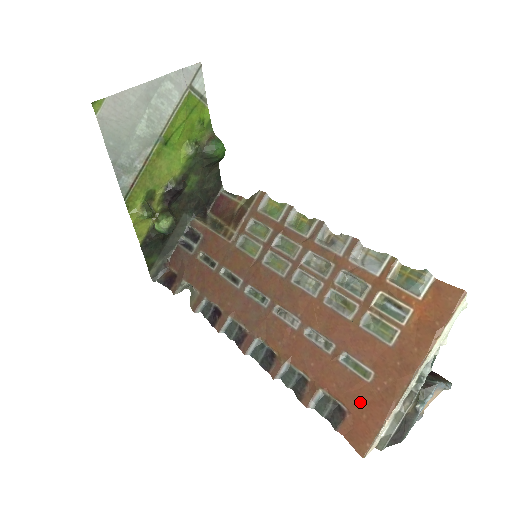
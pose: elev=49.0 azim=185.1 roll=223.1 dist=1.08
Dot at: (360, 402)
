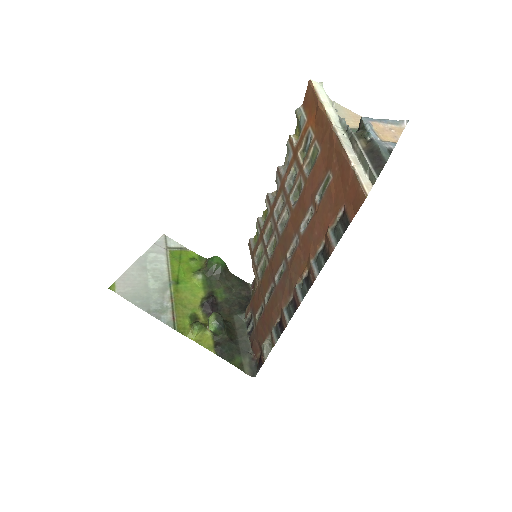
Dot at: (340, 191)
